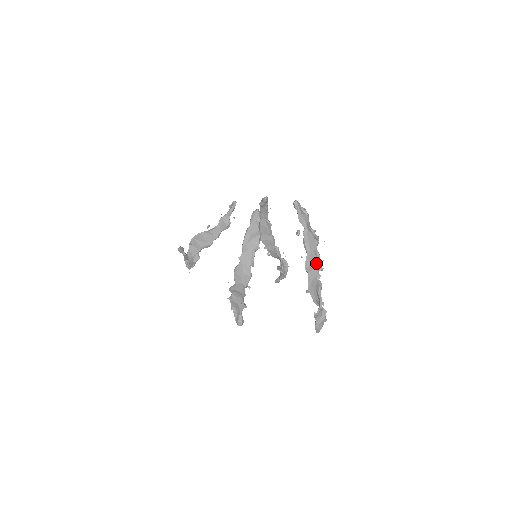
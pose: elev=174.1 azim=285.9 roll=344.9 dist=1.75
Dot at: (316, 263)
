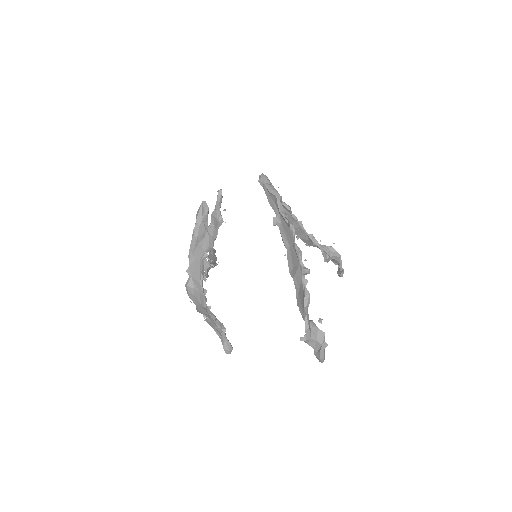
Dot at: (298, 263)
